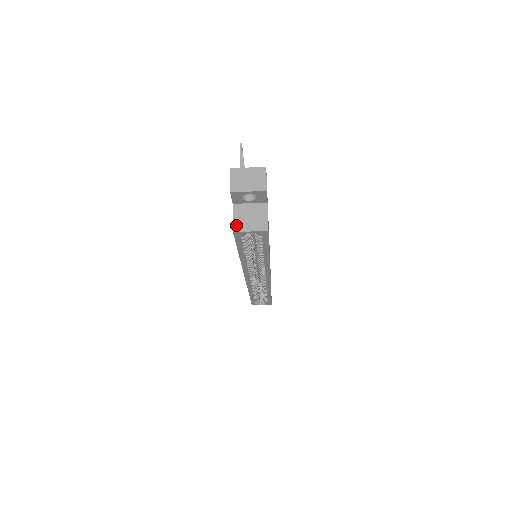
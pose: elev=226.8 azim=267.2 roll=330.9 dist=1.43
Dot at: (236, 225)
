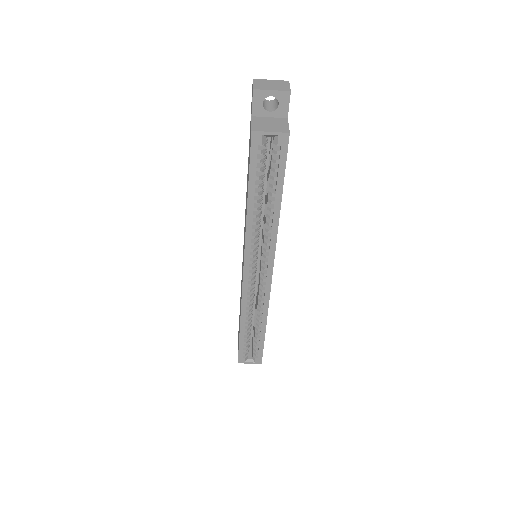
Dot at: (255, 127)
